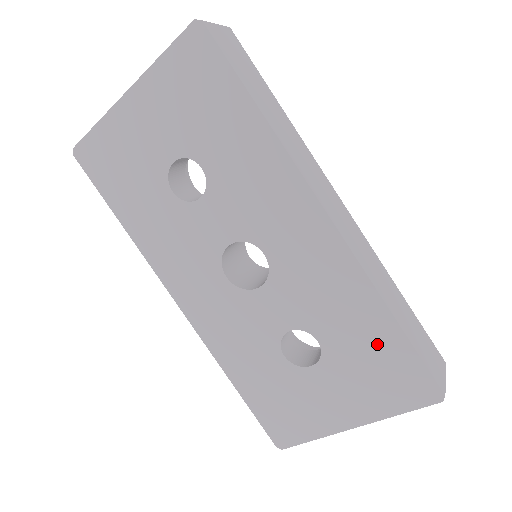
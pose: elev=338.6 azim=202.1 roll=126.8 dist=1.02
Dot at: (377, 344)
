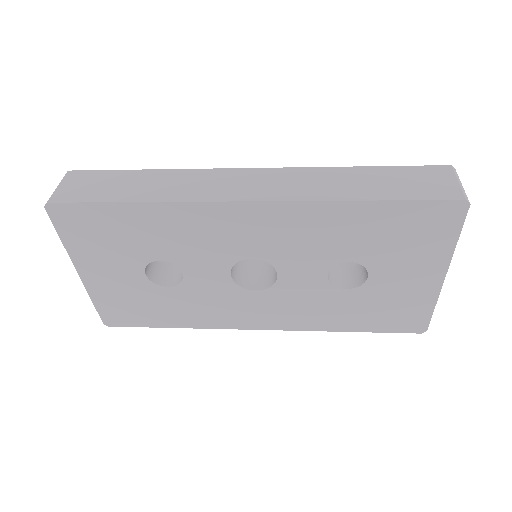
Dot at: (381, 224)
